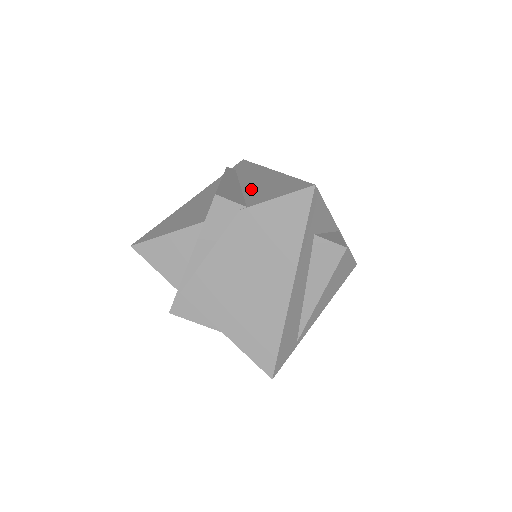
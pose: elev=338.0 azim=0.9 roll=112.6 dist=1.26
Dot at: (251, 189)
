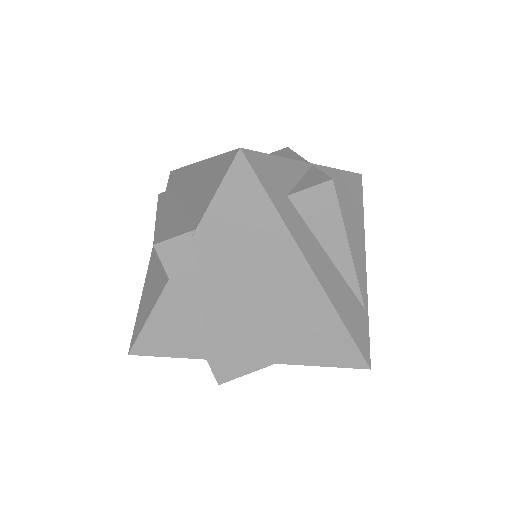
Dot at: (189, 203)
